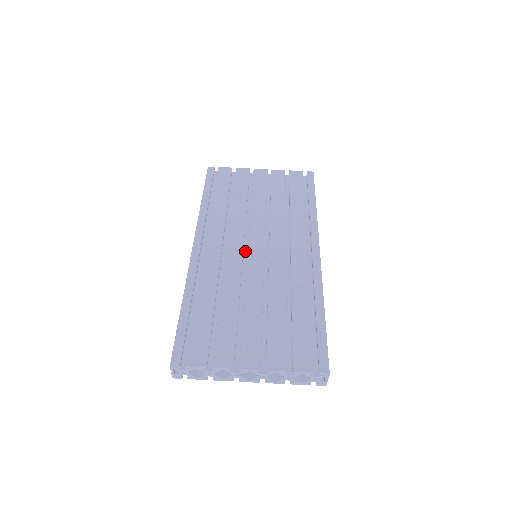
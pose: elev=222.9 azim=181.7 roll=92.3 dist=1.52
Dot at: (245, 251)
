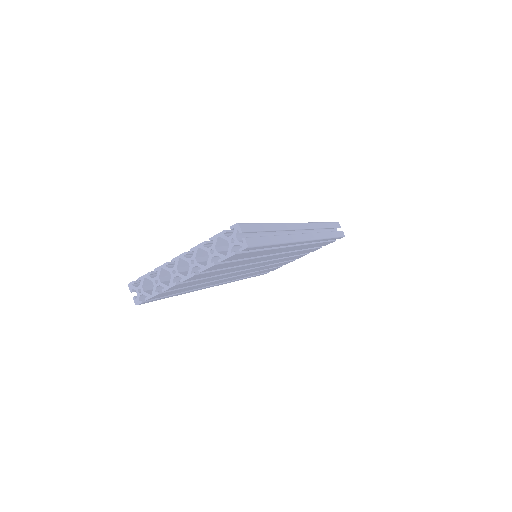
Dot at: occluded
